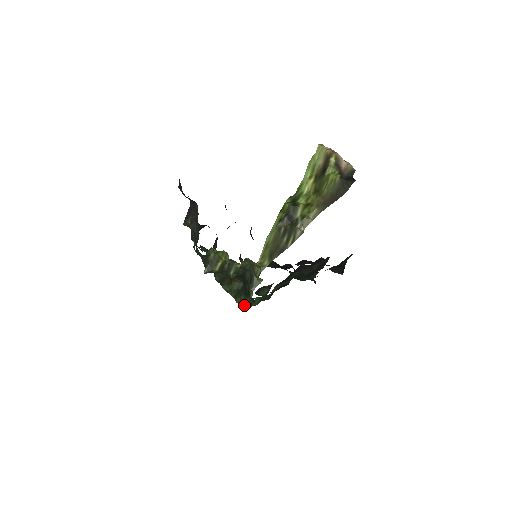
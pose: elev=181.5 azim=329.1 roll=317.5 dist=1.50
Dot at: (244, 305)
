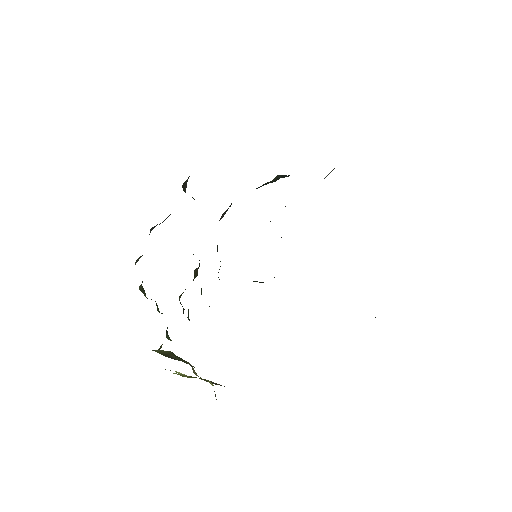
Dot at: (188, 316)
